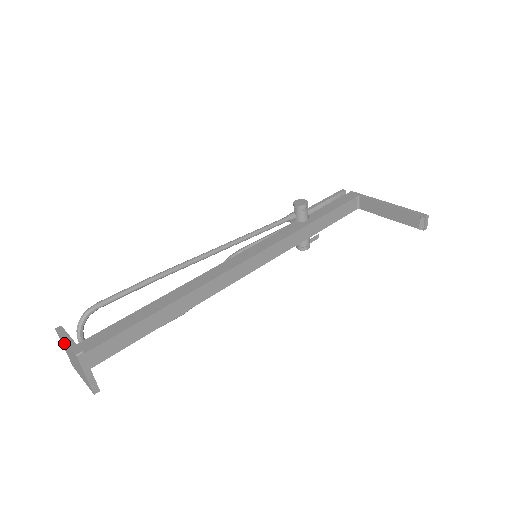
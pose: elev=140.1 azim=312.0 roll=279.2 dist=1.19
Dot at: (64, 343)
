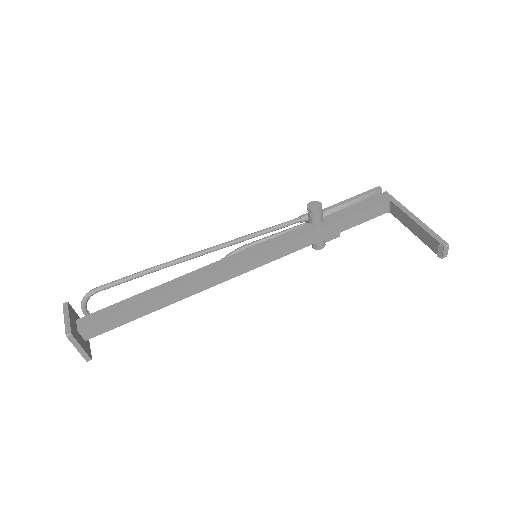
Dot at: occluded
